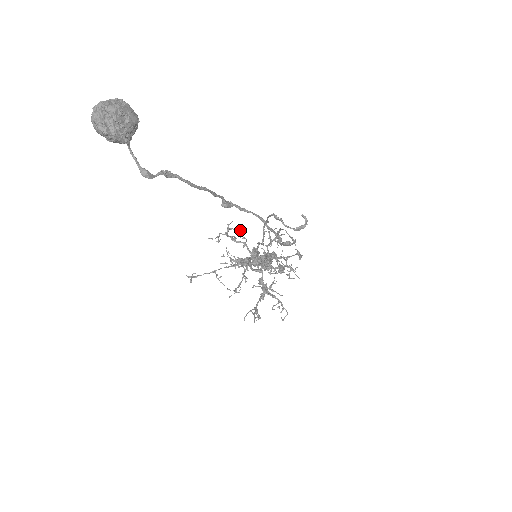
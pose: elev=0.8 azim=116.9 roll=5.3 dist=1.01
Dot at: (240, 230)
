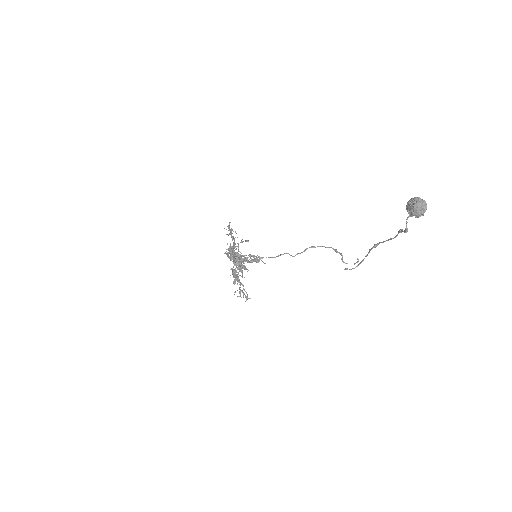
Dot at: occluded
